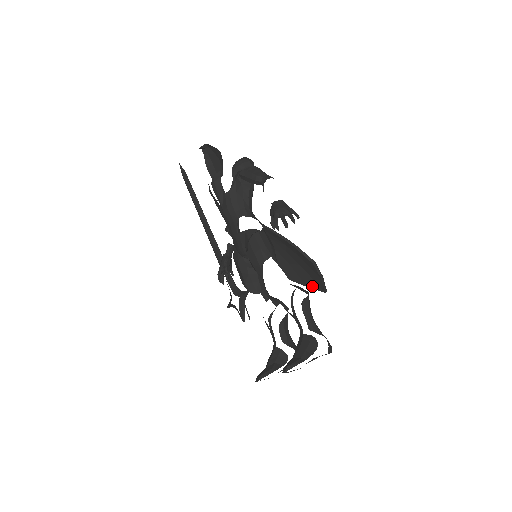
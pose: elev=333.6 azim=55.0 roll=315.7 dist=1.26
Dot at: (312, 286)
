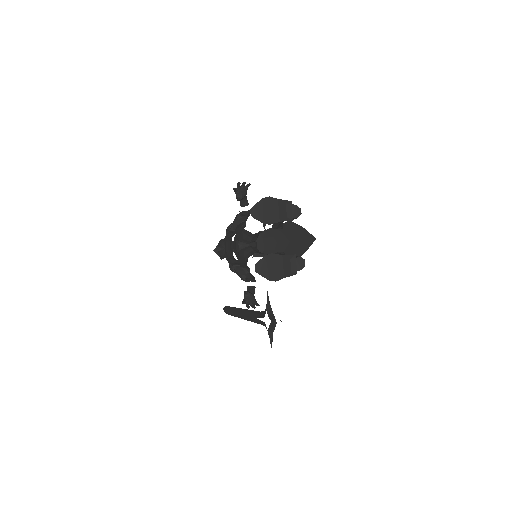
Dot at: (305, 246)
